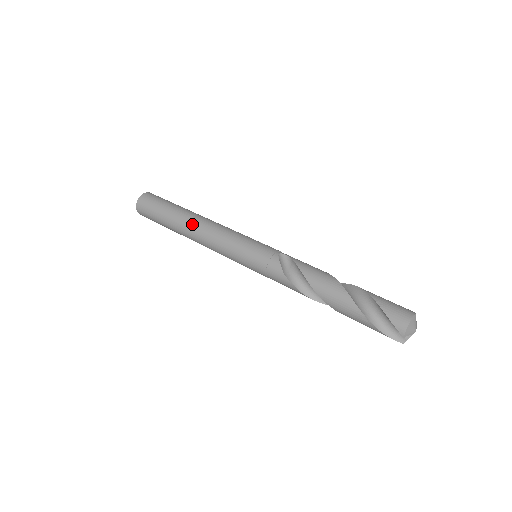
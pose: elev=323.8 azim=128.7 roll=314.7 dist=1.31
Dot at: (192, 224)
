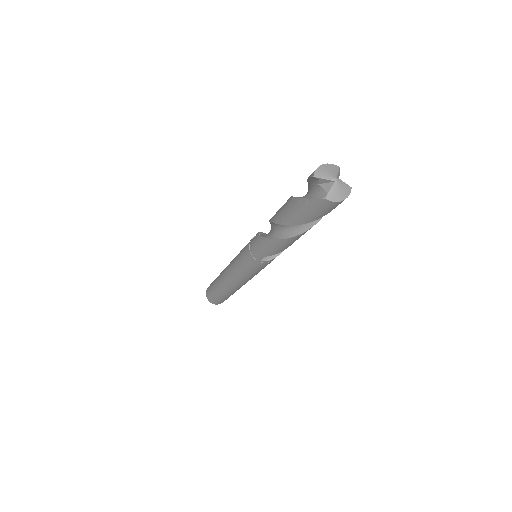
Dot at: occluded
